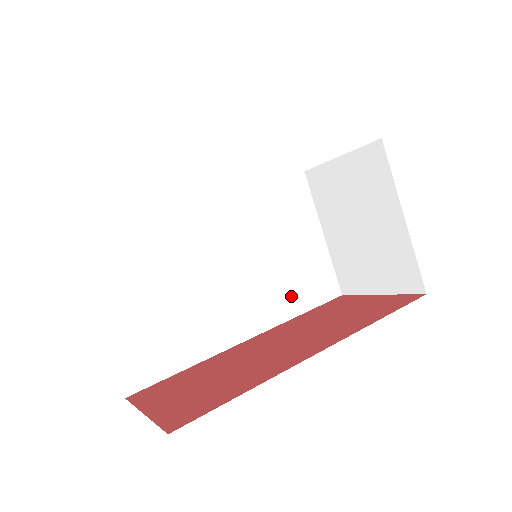
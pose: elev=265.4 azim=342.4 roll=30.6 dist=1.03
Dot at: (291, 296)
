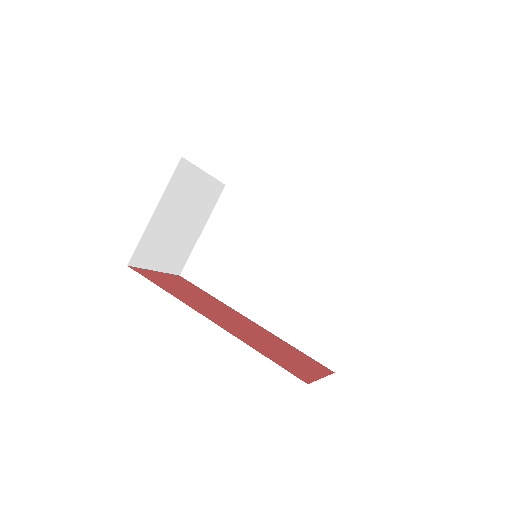
Dot at: (298, 328)
